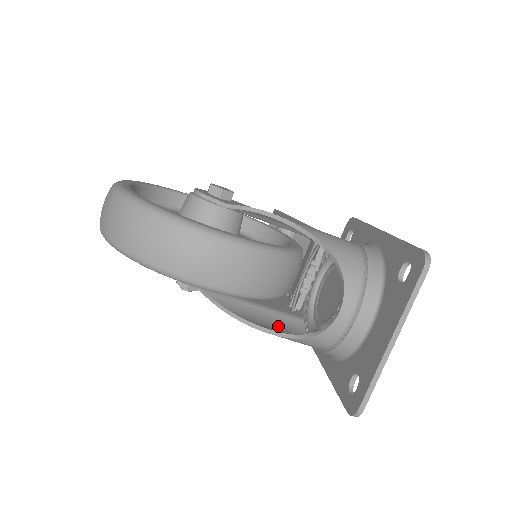
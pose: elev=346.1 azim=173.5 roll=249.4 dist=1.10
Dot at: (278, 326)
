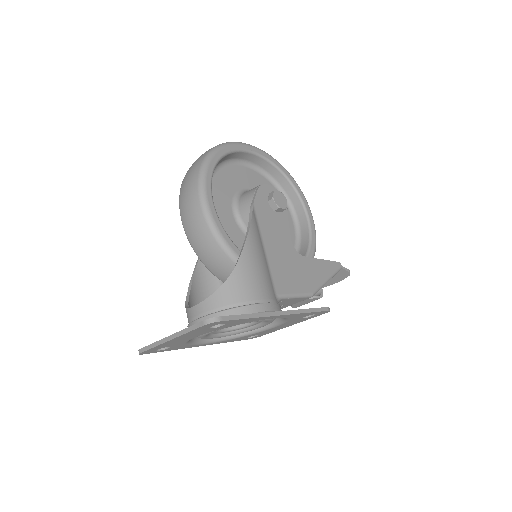
Dot at: (207, 294)
